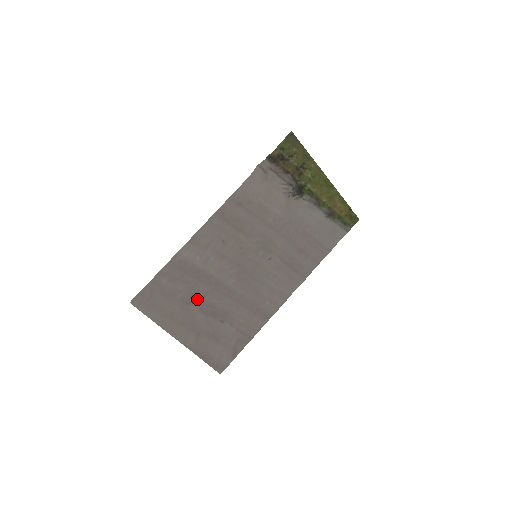
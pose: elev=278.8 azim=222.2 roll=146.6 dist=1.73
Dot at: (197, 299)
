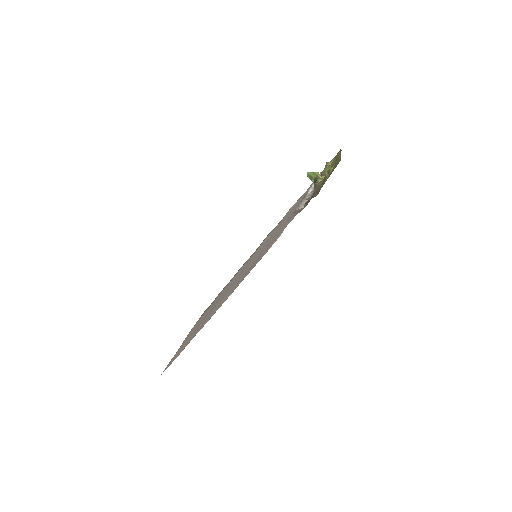
Dot at: (204, 318)
